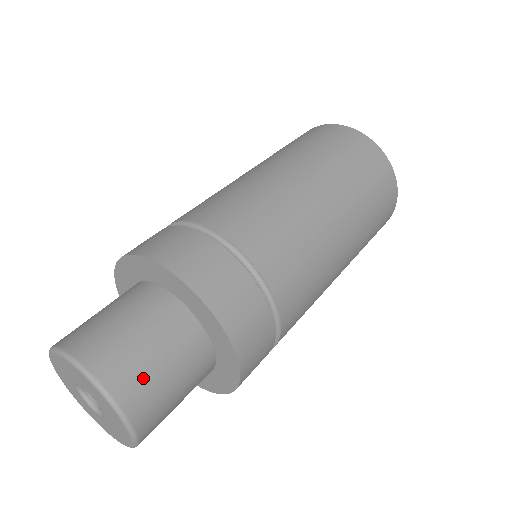
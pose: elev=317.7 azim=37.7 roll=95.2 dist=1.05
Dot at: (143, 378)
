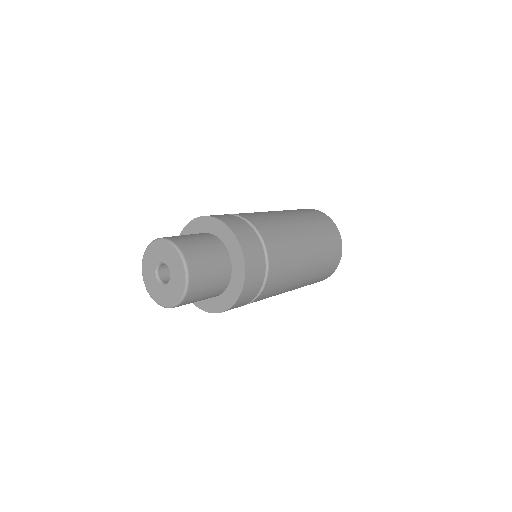
Dot at: (200, 261)
